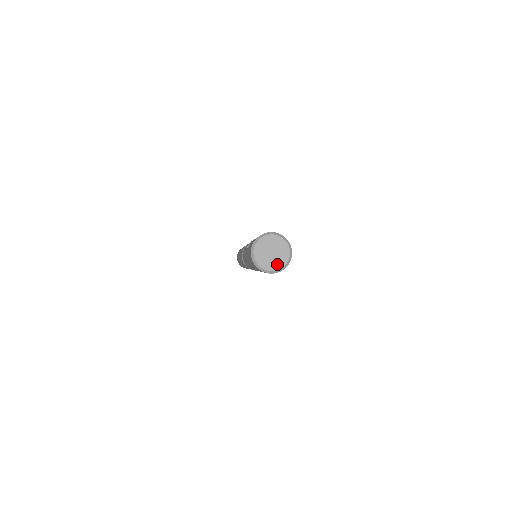
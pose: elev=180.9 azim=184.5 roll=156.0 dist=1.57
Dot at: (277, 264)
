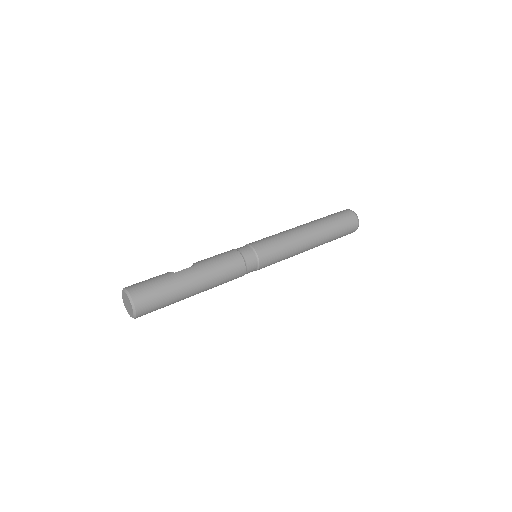
Dot at: (131, 313)
